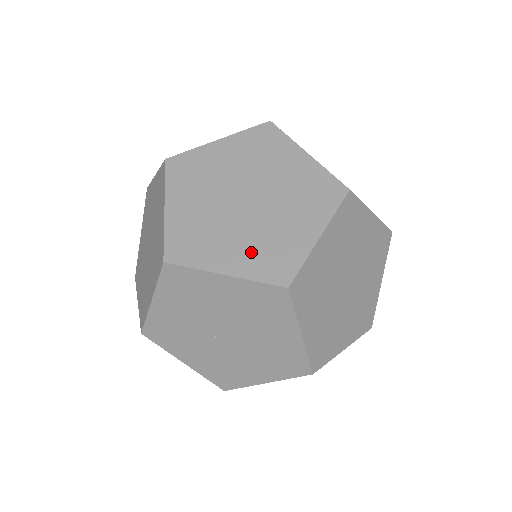
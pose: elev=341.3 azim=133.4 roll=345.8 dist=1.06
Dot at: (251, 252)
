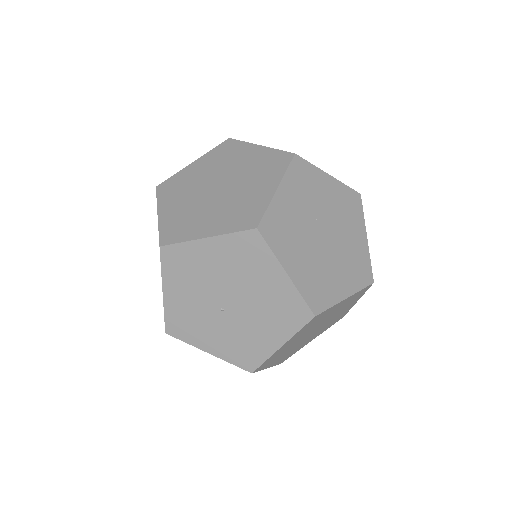
Dot at: (225, 217)
